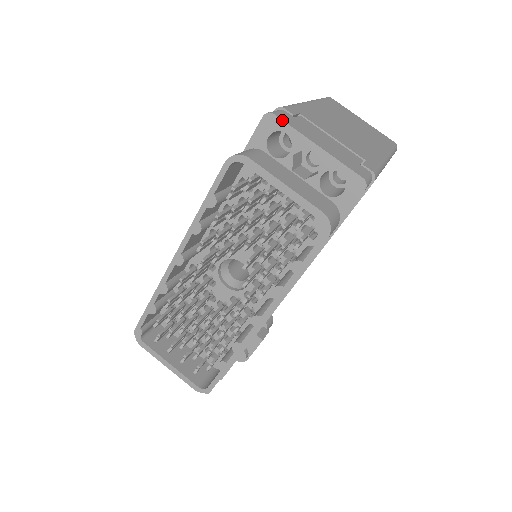
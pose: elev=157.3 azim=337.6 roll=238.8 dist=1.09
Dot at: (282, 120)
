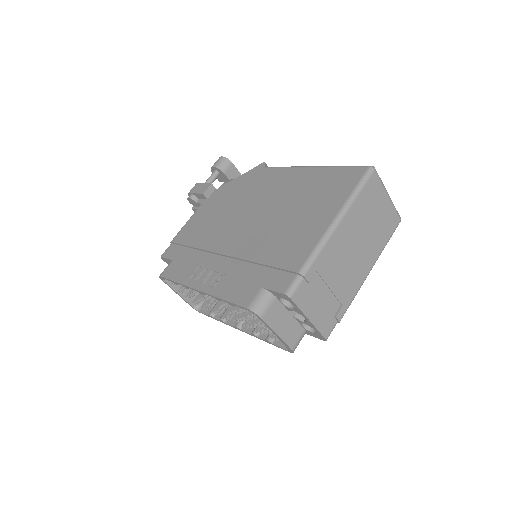
Dot at: (294, 303)
